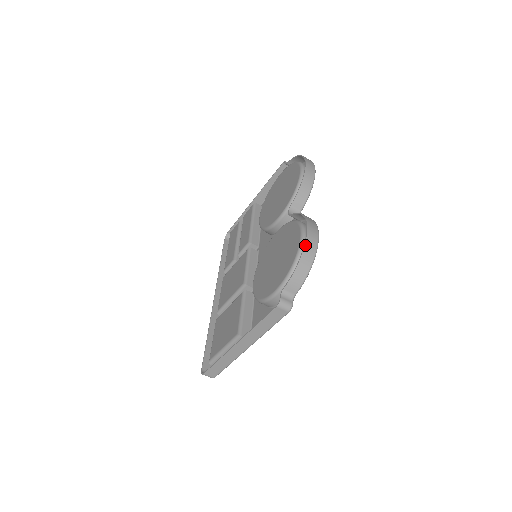
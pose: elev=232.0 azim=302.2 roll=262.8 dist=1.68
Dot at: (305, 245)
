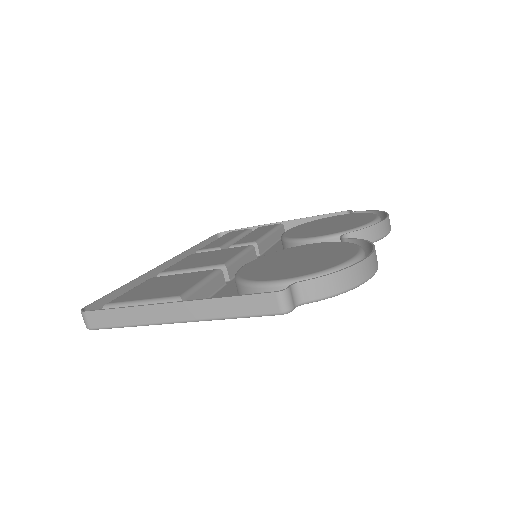
Dot at: (364, 260)
